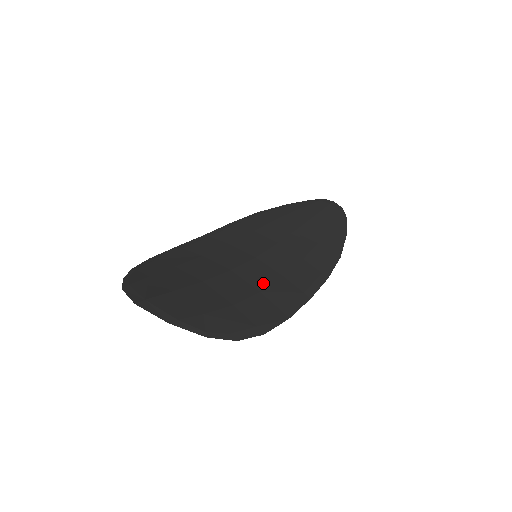
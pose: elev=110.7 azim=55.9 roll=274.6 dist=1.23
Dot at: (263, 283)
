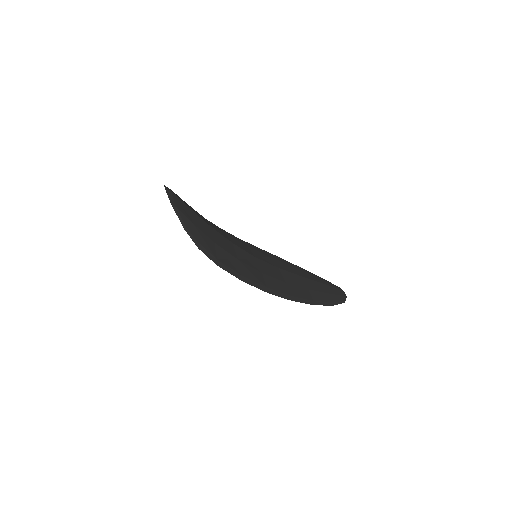
Dot at: (245, 261)
